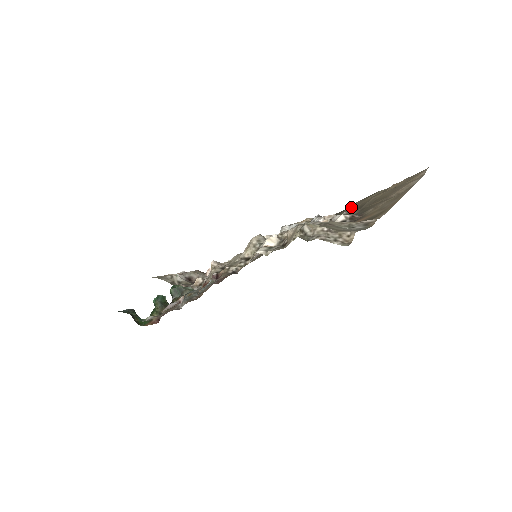
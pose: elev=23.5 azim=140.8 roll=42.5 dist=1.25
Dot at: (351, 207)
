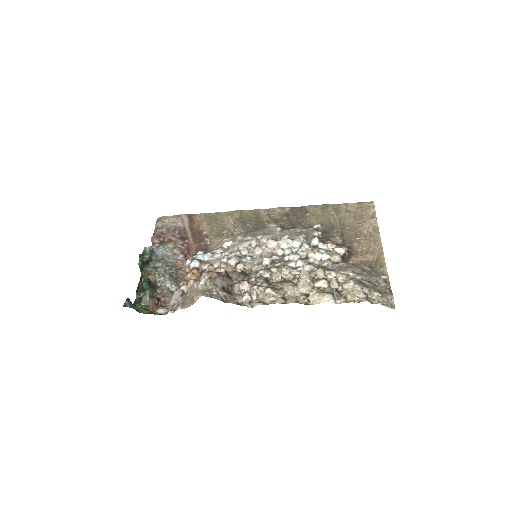
Dot at: (313, 213)
